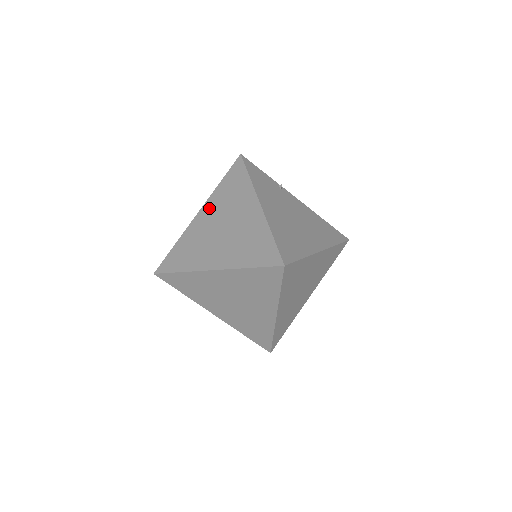
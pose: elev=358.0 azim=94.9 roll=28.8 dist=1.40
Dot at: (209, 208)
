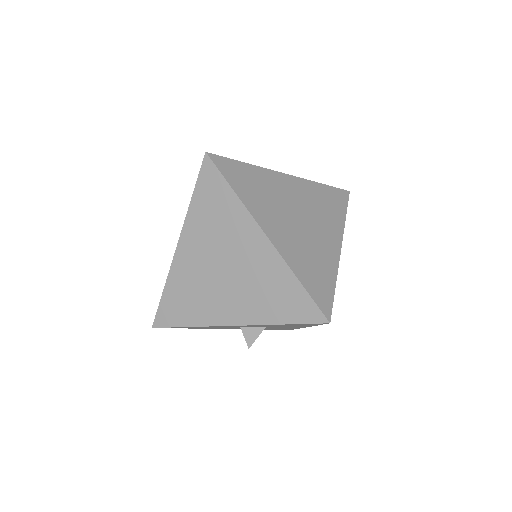
Dot at: occluded
